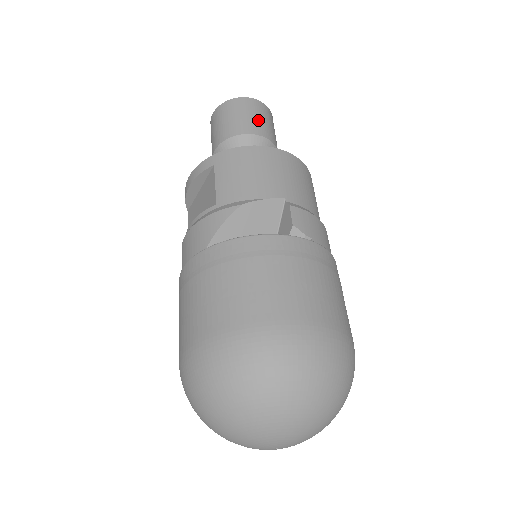
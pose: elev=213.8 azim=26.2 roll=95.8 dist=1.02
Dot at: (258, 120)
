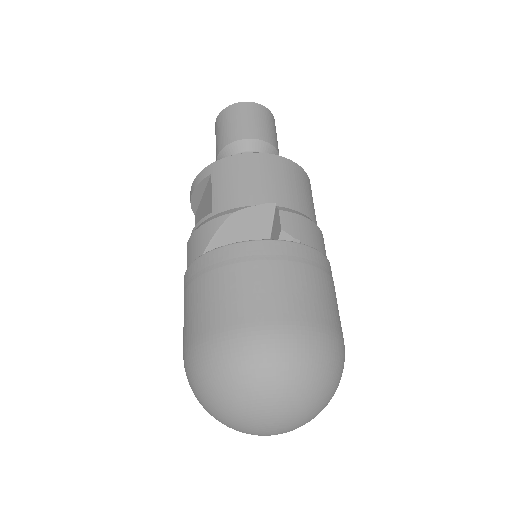
Dot at: (257, 124)
